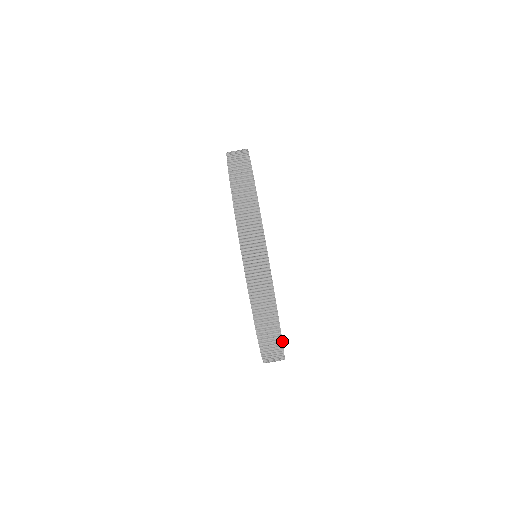
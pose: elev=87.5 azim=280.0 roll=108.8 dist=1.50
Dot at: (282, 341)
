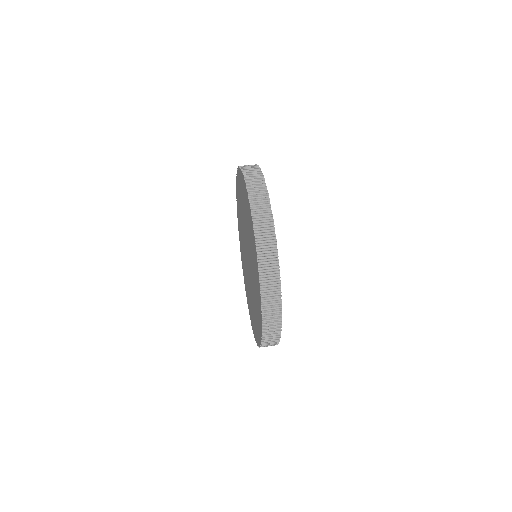
Dot at: (275, 234)
